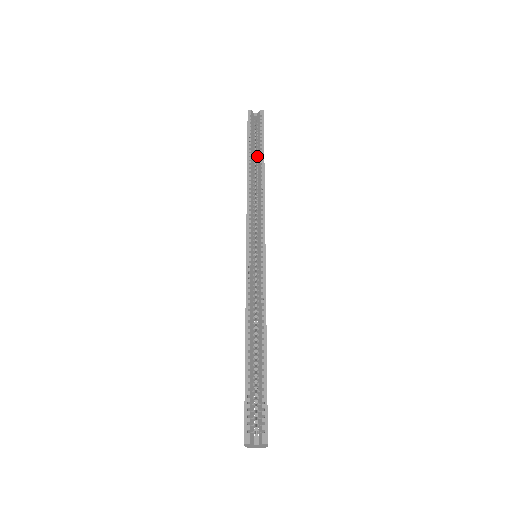
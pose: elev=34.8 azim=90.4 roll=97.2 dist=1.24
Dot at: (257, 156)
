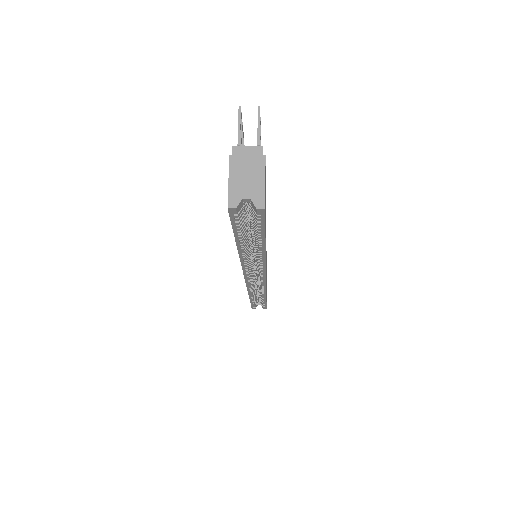
Dot at: (253, 235)
